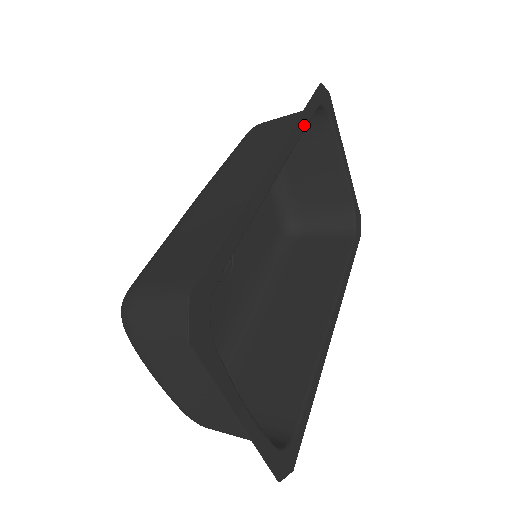
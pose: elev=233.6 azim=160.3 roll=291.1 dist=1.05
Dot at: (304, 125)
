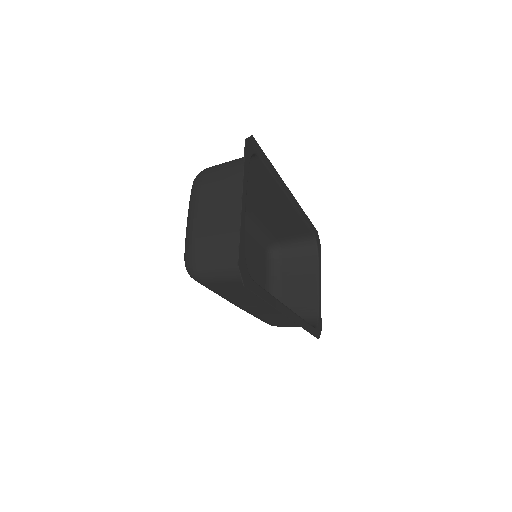
Dot at: (306, 219)
